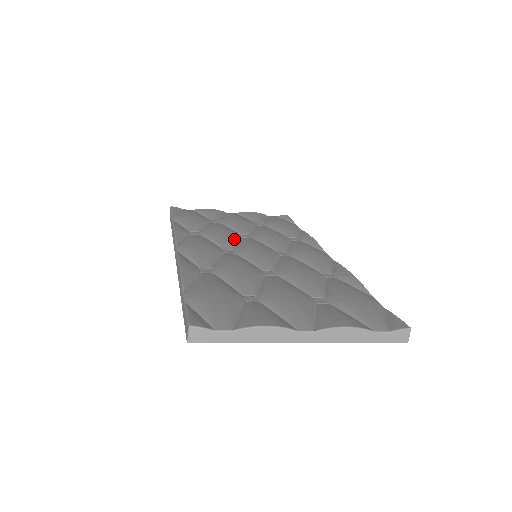
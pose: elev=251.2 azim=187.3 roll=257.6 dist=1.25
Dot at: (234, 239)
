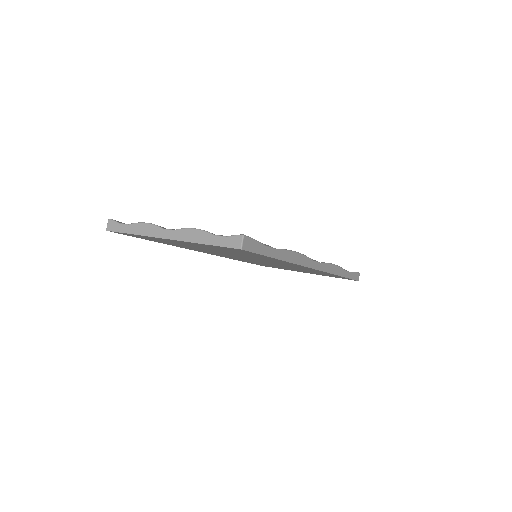
Dot at: occluded
